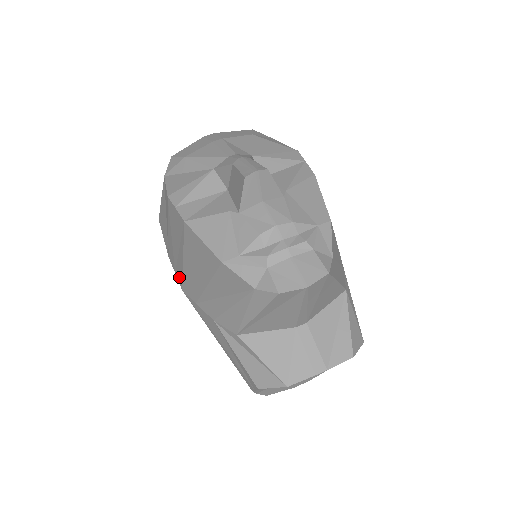
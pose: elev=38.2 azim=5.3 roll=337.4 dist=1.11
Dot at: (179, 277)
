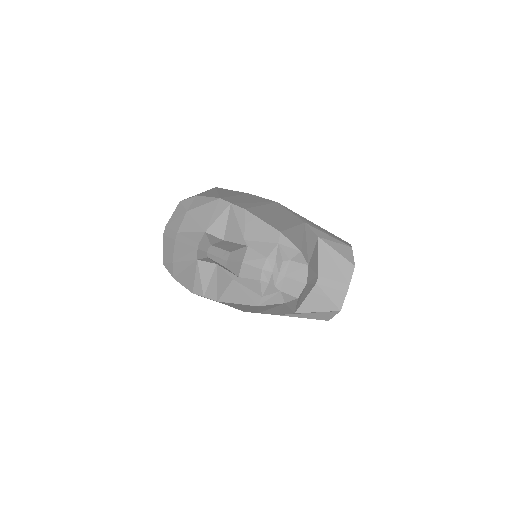
Dot at: occluded
